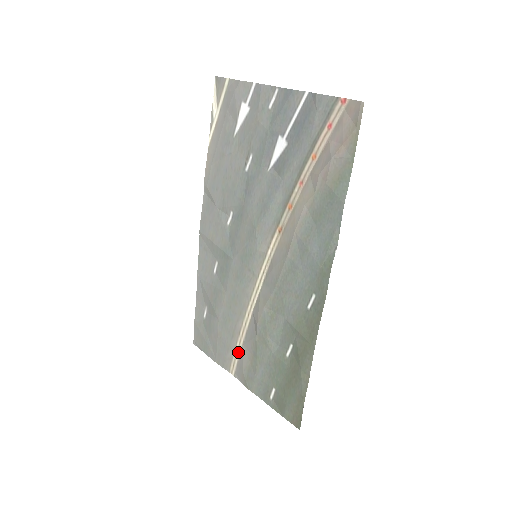
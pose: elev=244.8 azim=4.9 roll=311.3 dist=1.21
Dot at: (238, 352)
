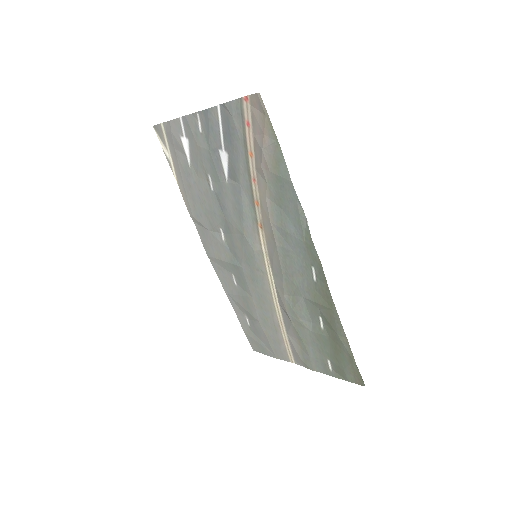
Dot at: (287, 342)
